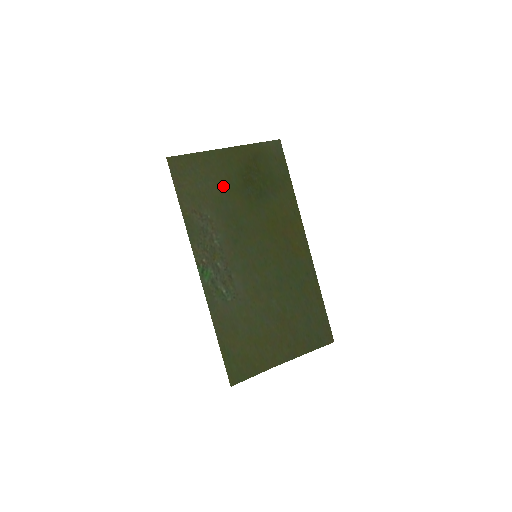
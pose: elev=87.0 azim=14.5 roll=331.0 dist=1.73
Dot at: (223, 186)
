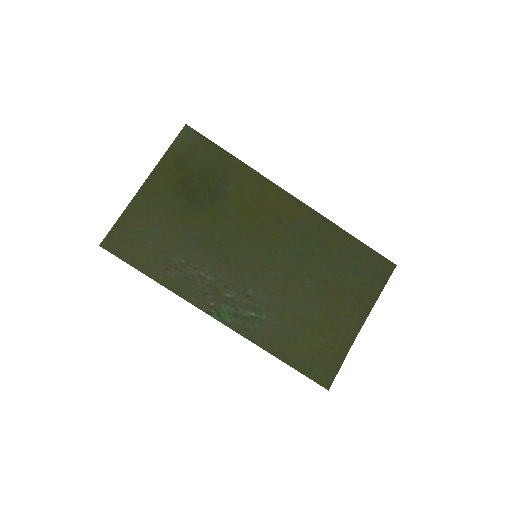
Dot at: (171, 221)
